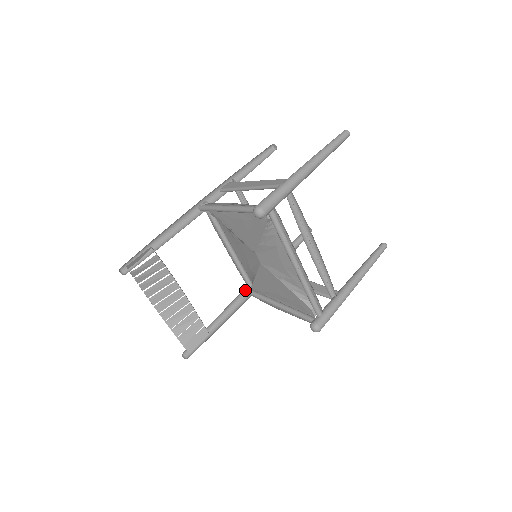
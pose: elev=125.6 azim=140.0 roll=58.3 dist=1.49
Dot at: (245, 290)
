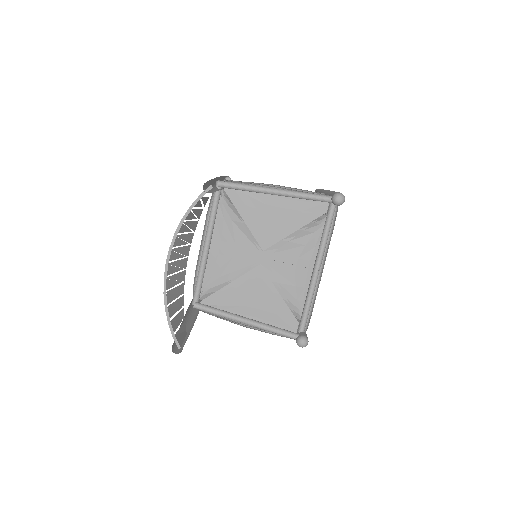
Dot at: occluded
